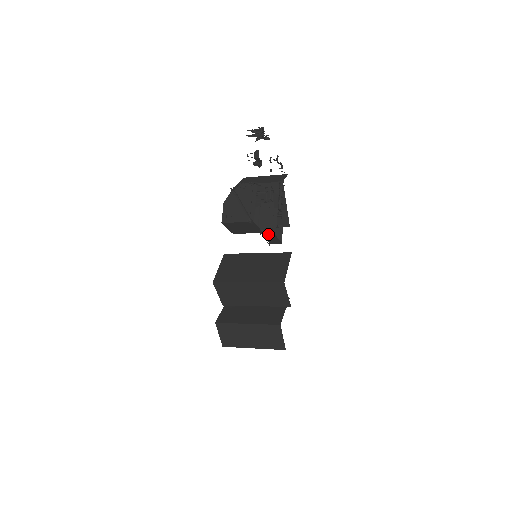
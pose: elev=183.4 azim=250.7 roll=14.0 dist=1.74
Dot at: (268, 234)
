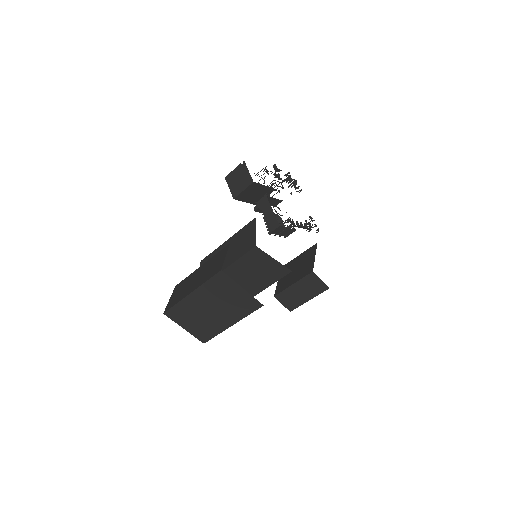
Dot at: (264, 205)
